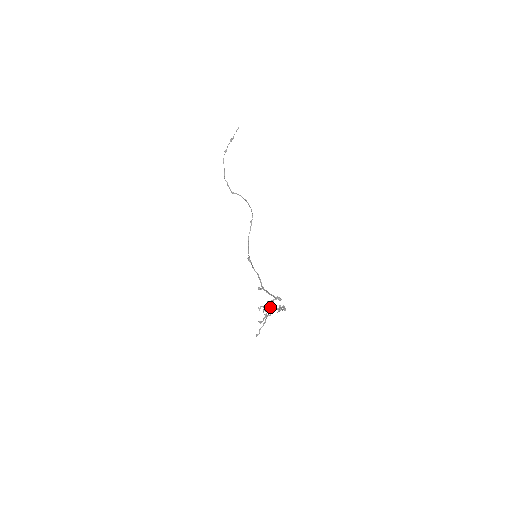
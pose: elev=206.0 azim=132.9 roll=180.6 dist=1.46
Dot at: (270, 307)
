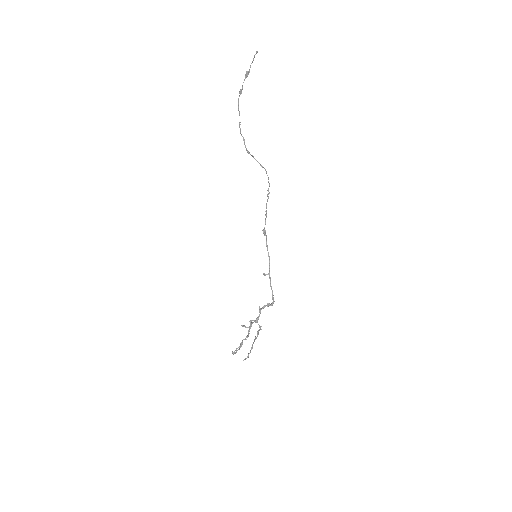
Dot at: (255, 322)
